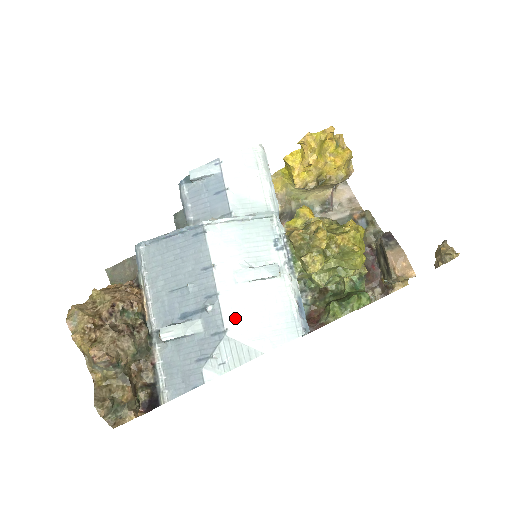
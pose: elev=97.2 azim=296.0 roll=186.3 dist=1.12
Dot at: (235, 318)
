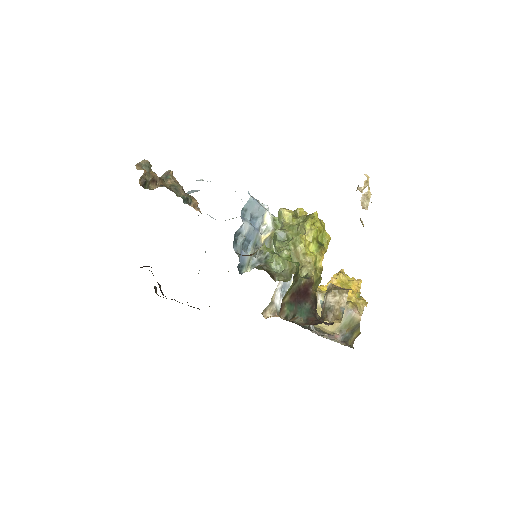
Dot at: occluded
